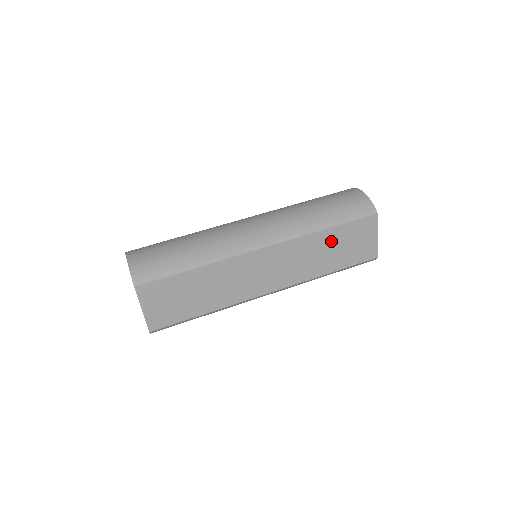
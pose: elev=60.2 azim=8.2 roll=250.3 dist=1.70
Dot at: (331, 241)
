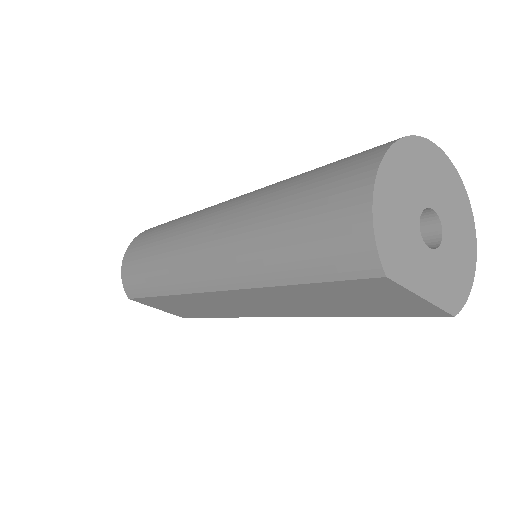
Dot at: (312, 295)
